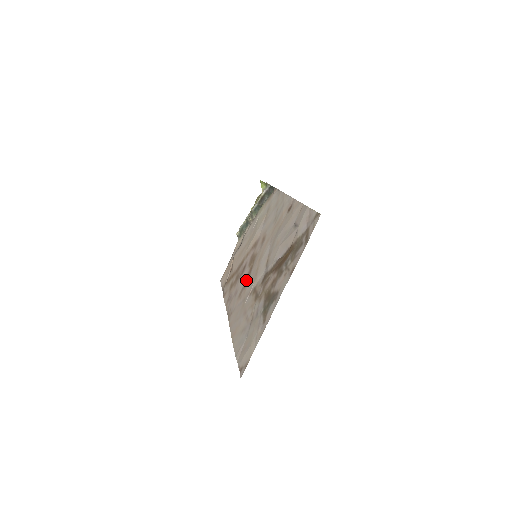
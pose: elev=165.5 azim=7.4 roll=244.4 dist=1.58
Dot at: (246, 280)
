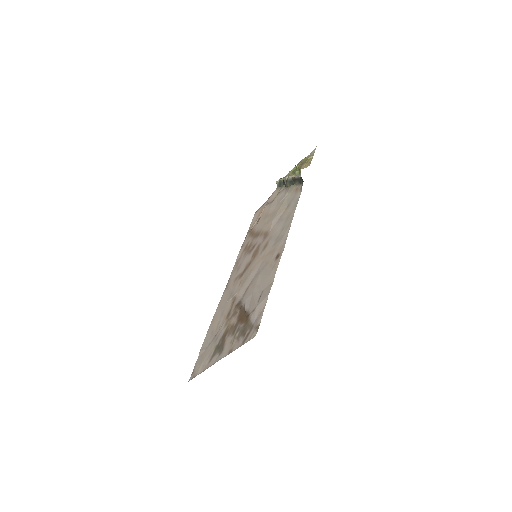
Dot at: (243, 271)
